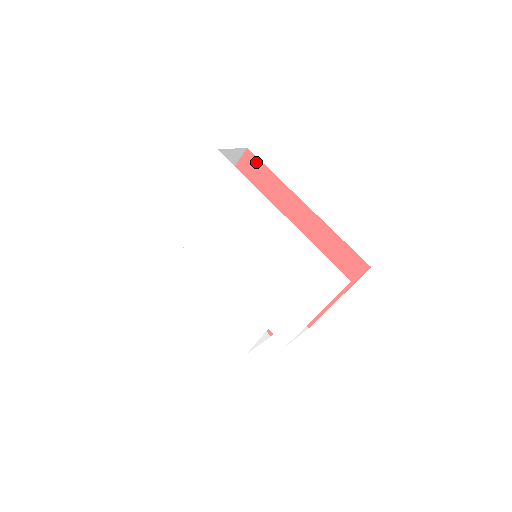
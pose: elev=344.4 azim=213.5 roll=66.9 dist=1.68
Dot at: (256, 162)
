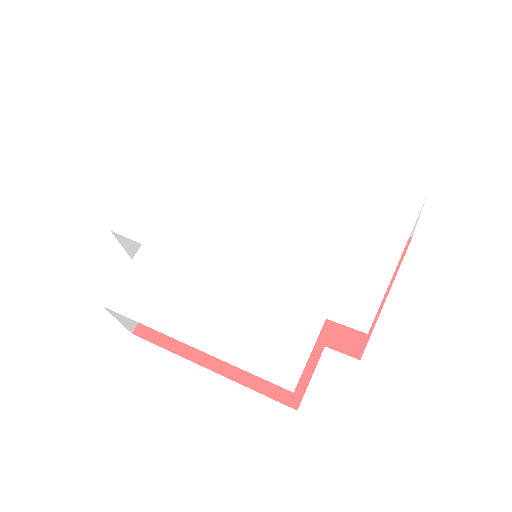
Dot at: occluded
